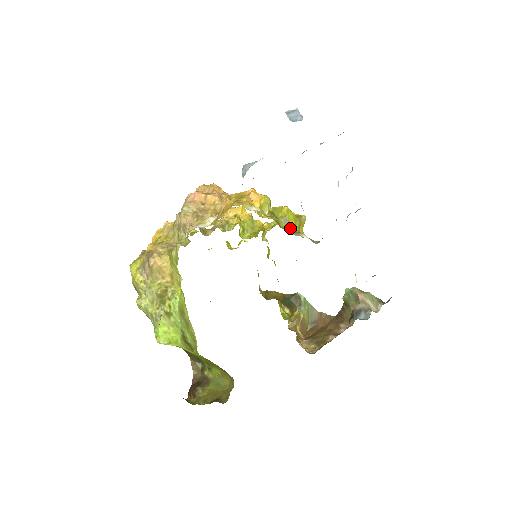
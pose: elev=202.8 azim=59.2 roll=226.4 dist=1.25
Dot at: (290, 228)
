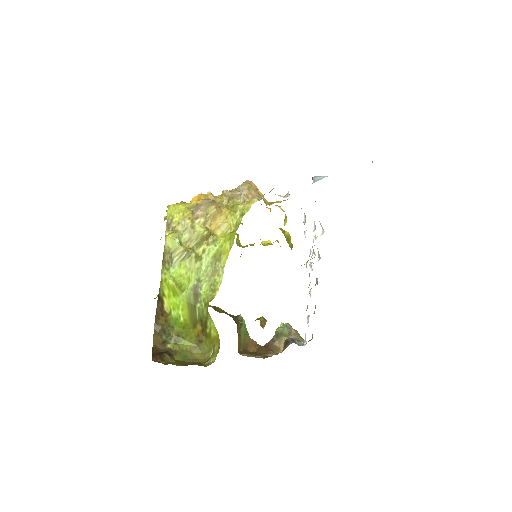
Dot at: occluded
